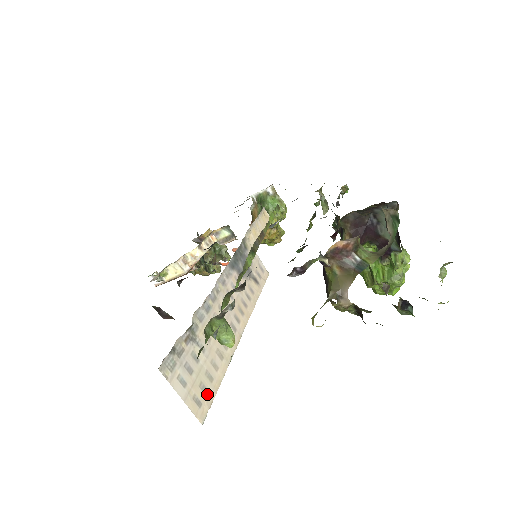
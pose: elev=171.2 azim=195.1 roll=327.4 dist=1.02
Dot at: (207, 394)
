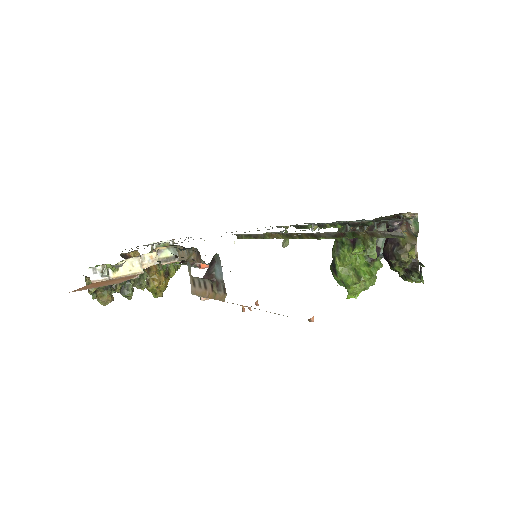
Dot at: occluded
